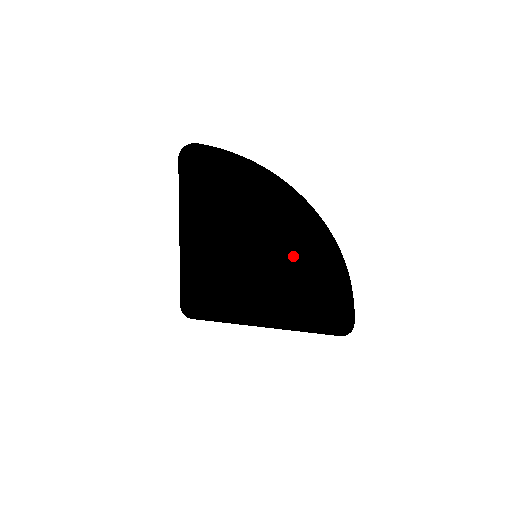
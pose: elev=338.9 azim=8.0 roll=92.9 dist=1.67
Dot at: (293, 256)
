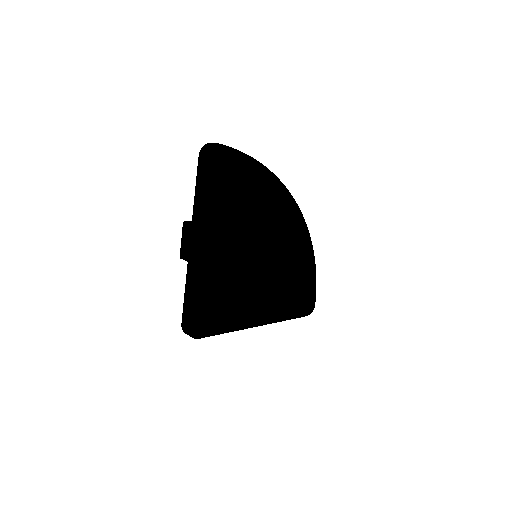
Dot at: (288, 250)
